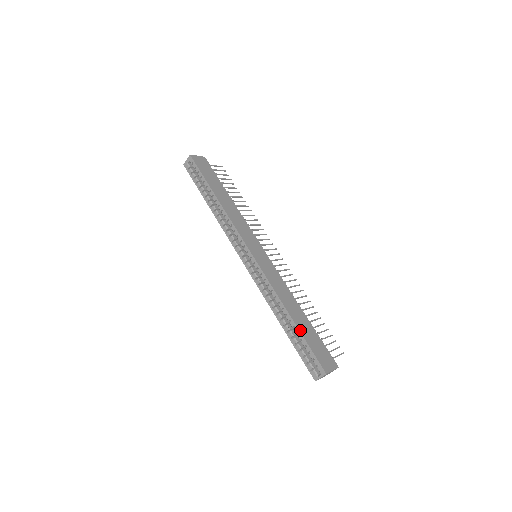
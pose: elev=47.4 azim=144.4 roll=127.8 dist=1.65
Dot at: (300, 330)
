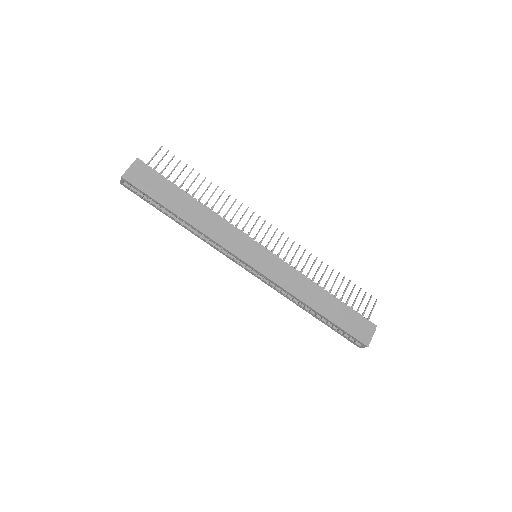
Dot at: (331, 320)
